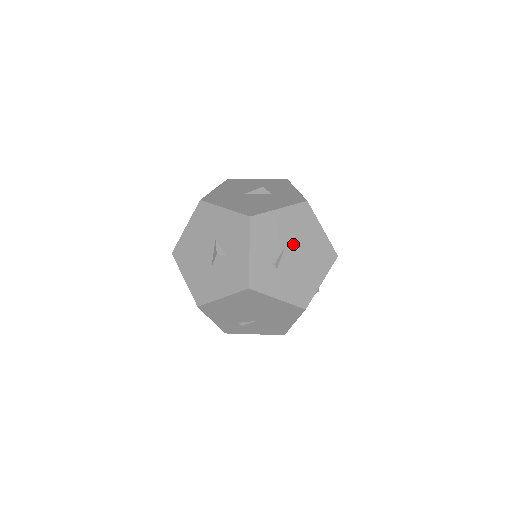
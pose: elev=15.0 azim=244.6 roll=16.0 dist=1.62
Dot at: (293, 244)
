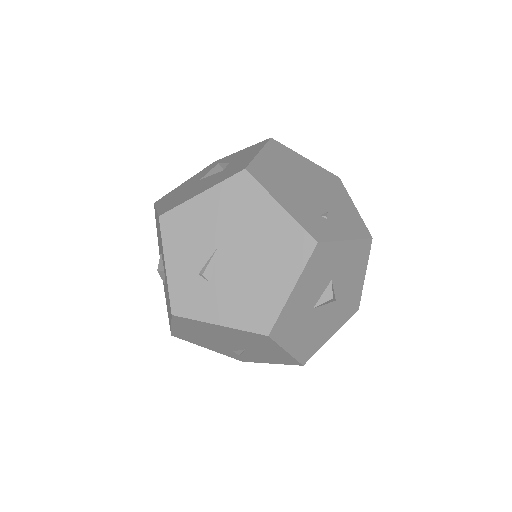
Dot at: (231, 240)
